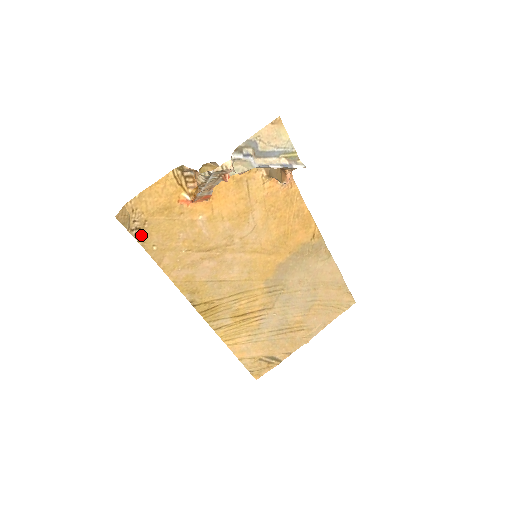
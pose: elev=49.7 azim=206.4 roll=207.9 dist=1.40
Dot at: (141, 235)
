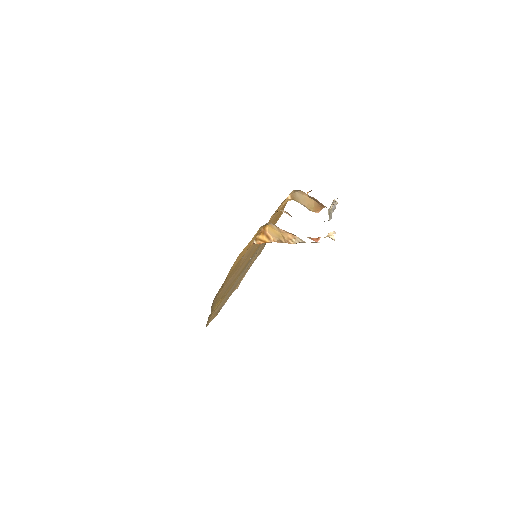
Dot at: occluded
